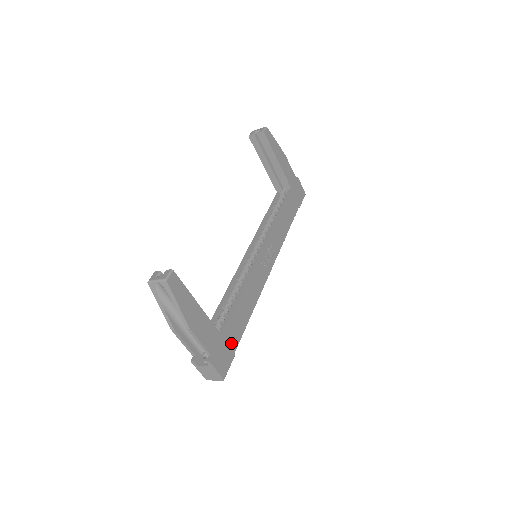
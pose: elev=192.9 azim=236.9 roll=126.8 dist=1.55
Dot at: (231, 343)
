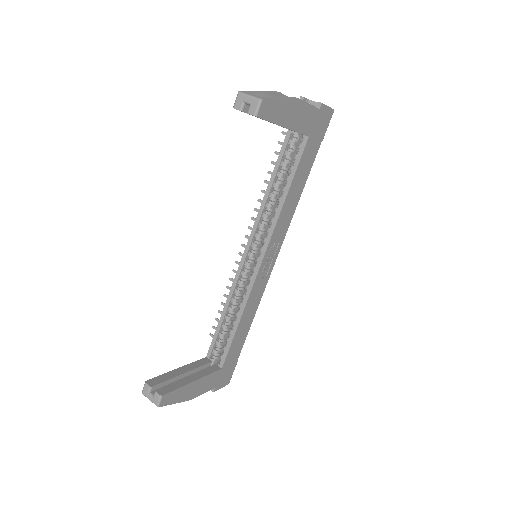
Dot at: (232, 361)
